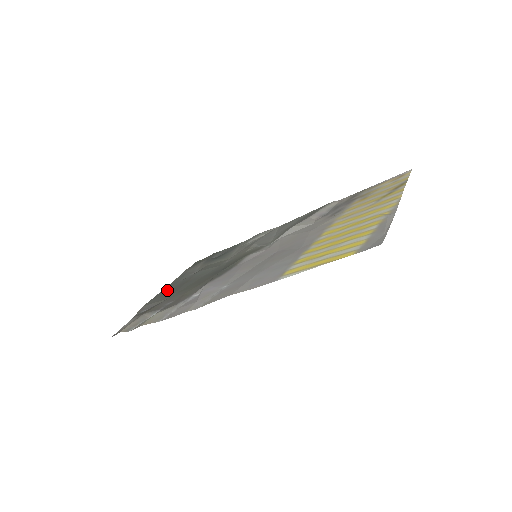
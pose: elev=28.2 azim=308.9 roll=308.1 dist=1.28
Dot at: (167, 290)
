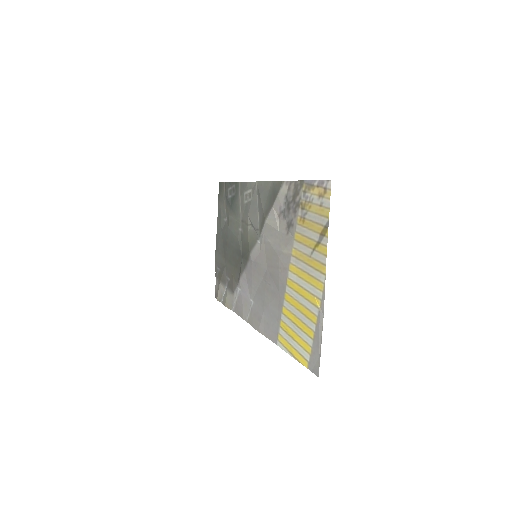
Dot at: (219, 243)
